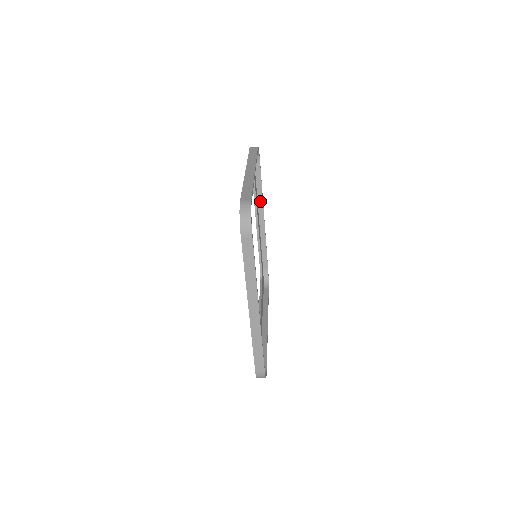
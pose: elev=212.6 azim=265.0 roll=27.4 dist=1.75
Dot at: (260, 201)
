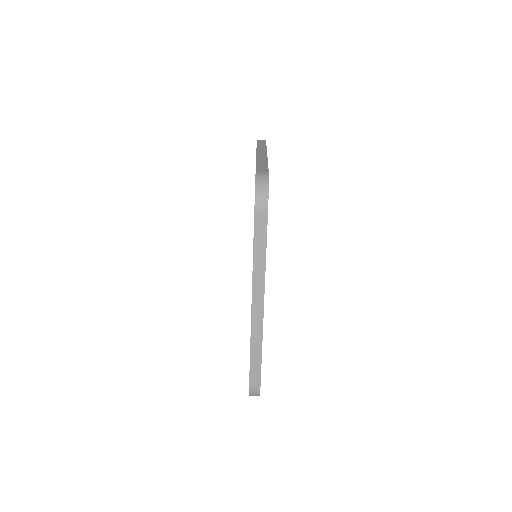
Dot at: occluded
